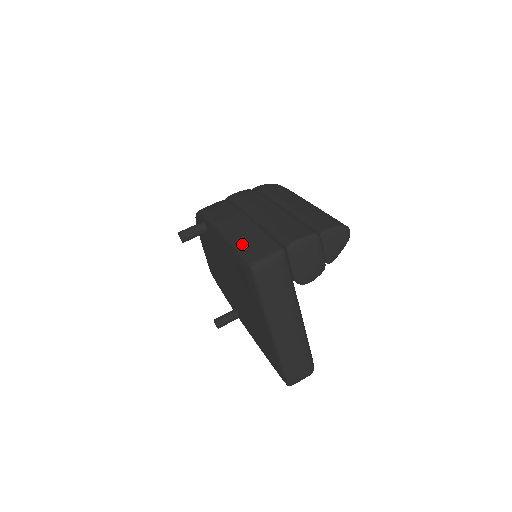
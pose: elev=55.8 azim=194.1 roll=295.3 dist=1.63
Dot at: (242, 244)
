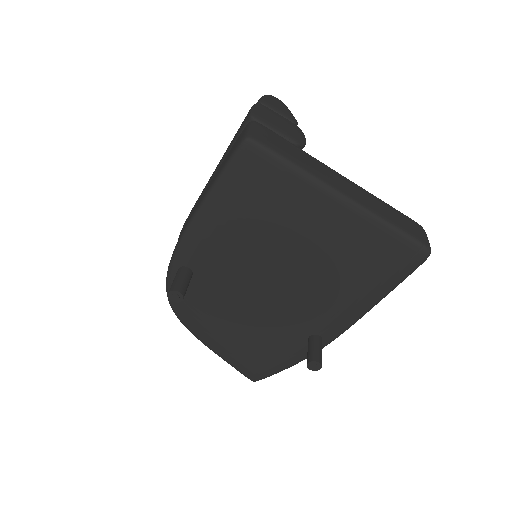
Dot at: (220, 169)
